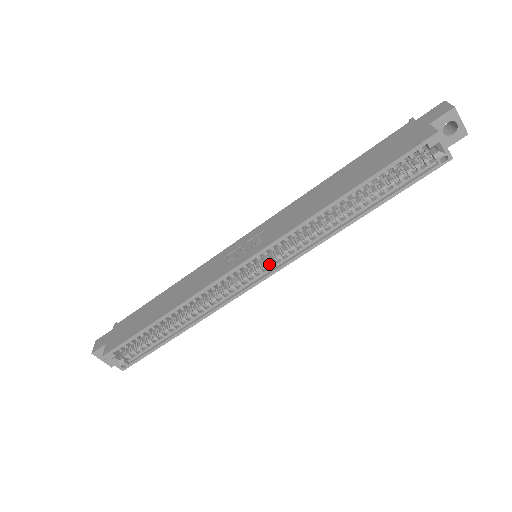
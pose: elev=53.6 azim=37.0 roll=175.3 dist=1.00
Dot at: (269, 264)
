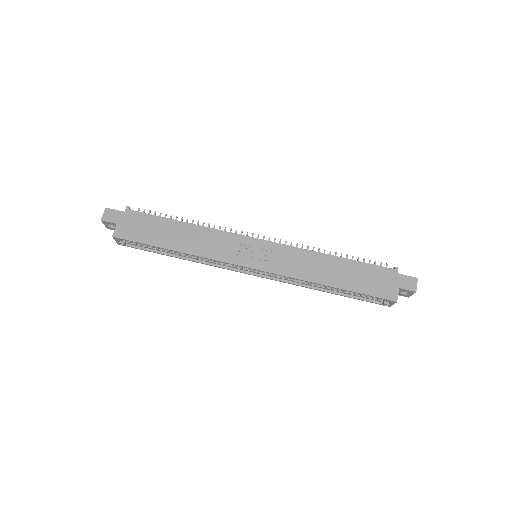
Dot at: (260, 271)
